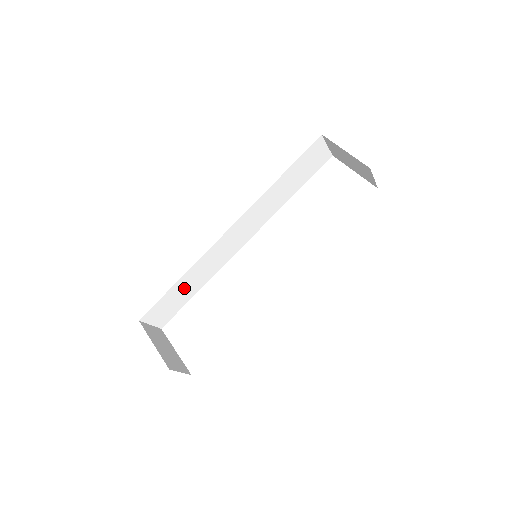
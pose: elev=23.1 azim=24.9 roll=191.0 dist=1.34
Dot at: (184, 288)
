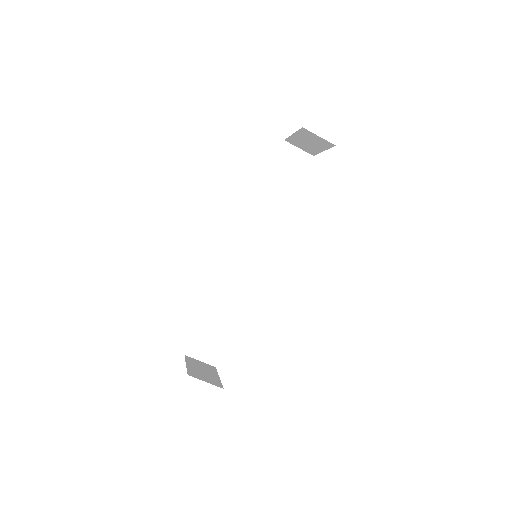
Dot at: (218, 316)
